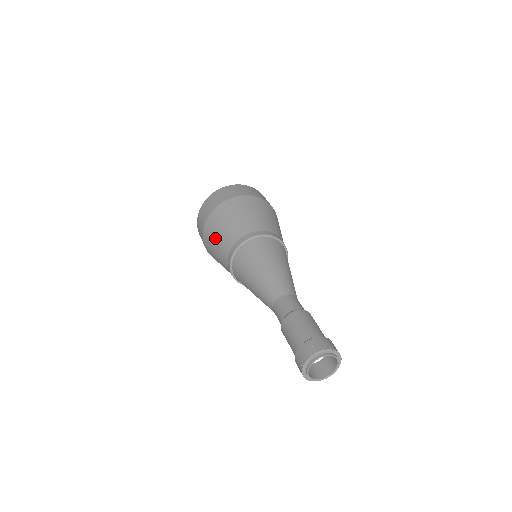
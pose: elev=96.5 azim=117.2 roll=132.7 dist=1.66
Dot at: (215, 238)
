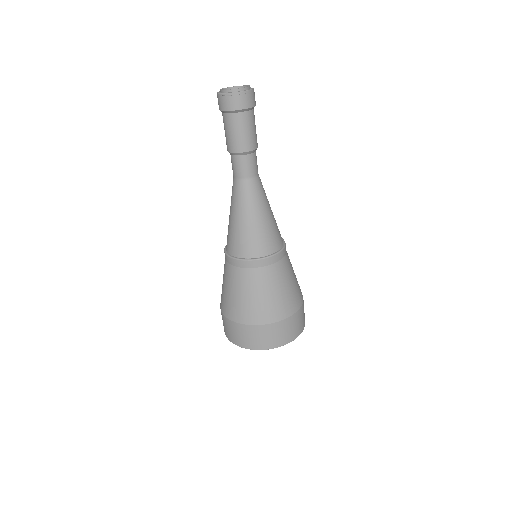
Dot at: (224, 289)
